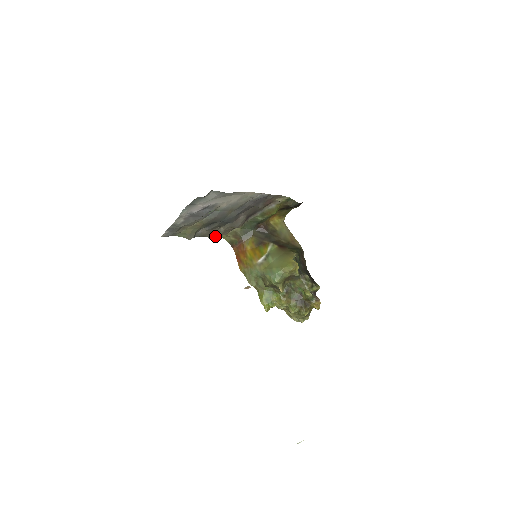
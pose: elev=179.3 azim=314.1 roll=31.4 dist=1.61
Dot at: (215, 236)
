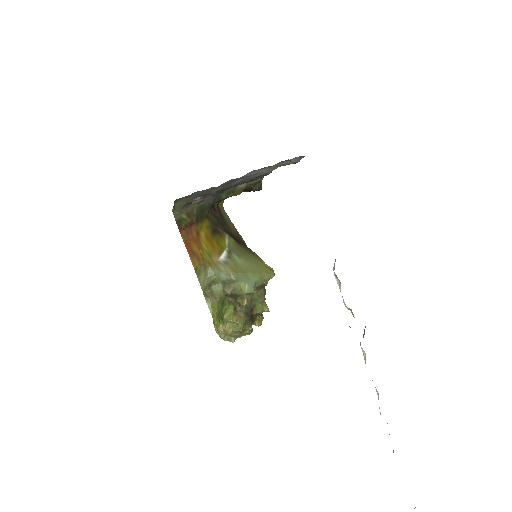
Dot at: (180, 209)
